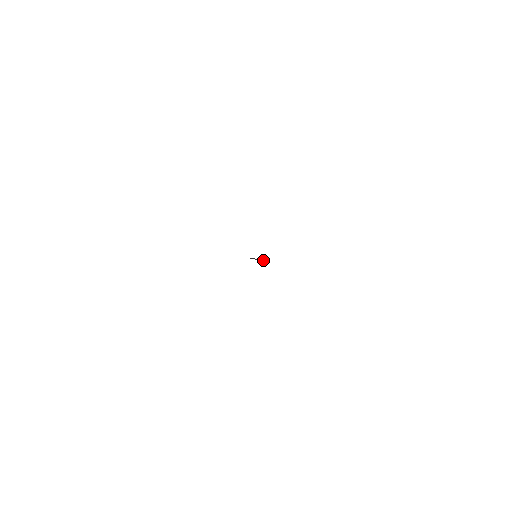
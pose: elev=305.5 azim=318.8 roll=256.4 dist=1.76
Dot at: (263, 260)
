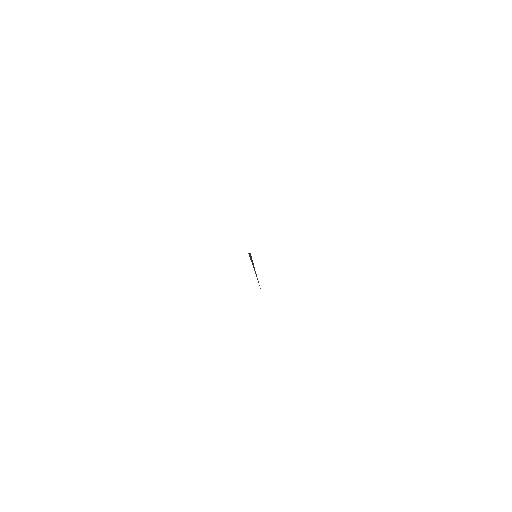
Dot at: (256, 274)
